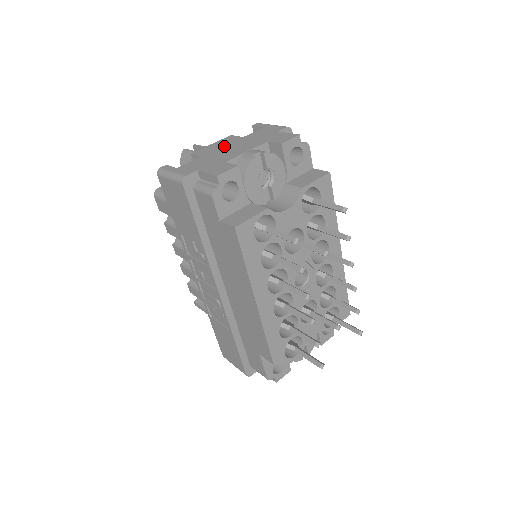
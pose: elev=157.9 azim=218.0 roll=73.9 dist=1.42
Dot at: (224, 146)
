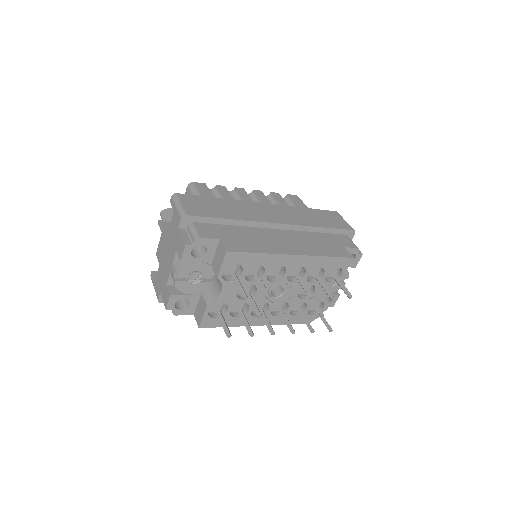
Dot at: (164, 249)
